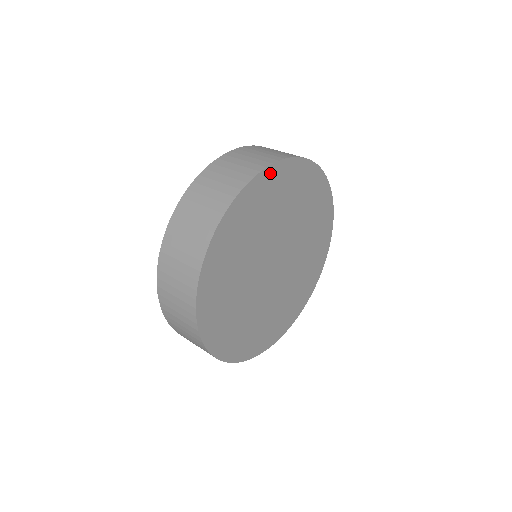
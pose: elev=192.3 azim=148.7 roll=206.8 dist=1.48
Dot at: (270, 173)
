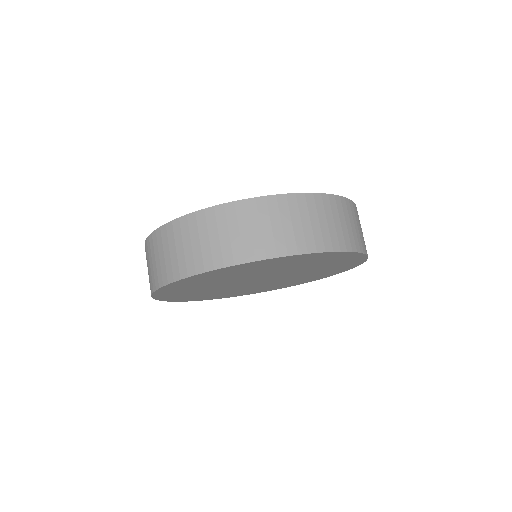
Dot at: (232, 267)
